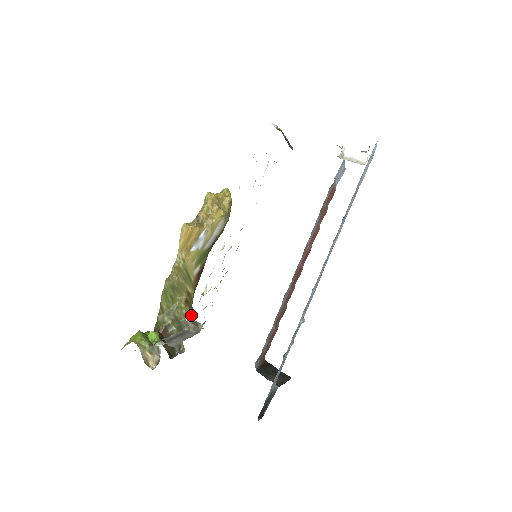
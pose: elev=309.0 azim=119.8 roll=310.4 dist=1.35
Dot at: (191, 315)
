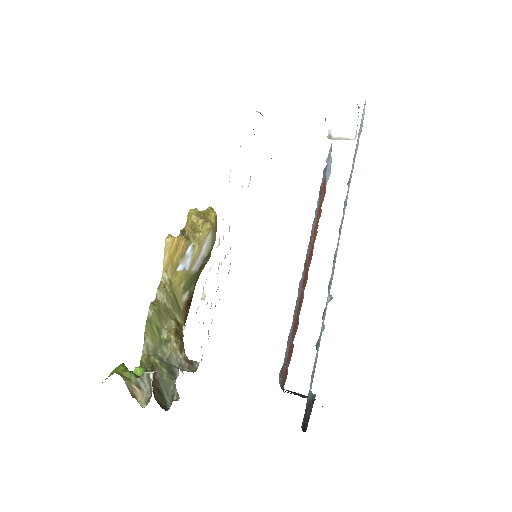
Dot at: (183, 351)
